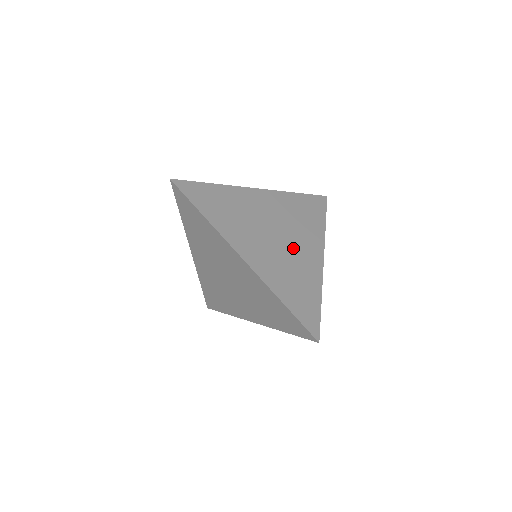
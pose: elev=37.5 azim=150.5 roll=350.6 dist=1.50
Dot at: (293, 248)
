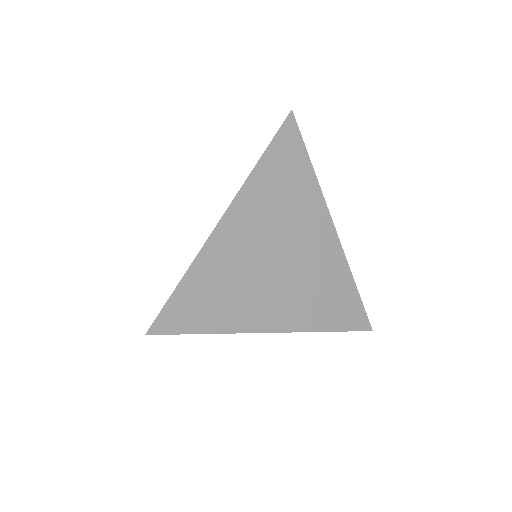
Dot at: (303, 255)
